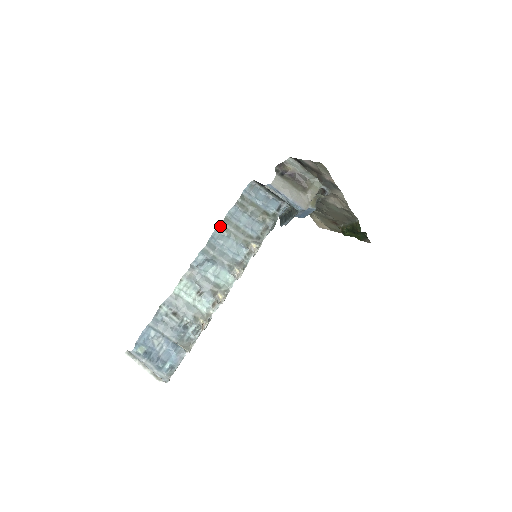
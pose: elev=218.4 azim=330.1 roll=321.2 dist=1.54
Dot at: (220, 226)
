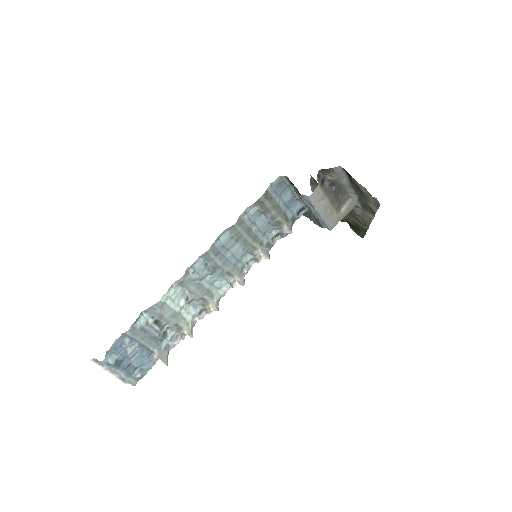
Dot at: (231, 227)
